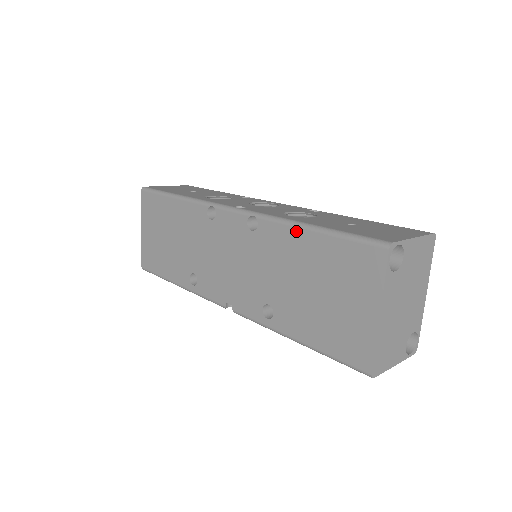
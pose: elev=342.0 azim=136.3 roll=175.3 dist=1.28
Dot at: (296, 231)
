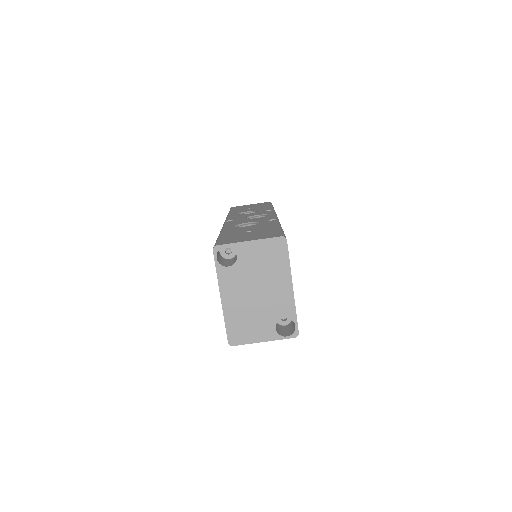
Dot at: occluded
